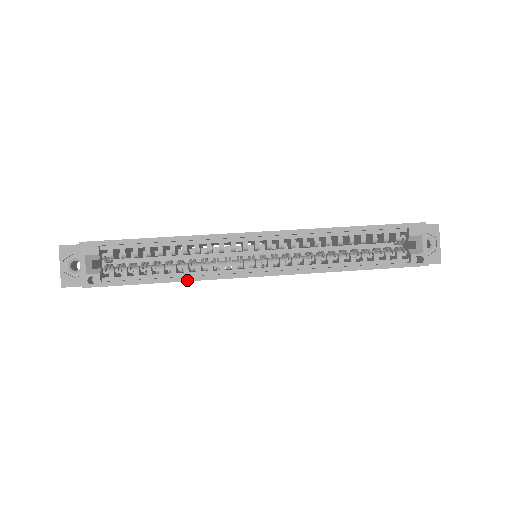
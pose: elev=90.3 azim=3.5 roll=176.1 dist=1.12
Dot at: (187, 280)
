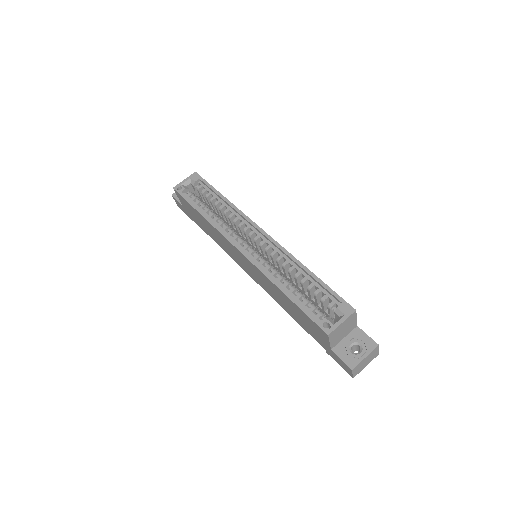
Dot at: (209, 221)
